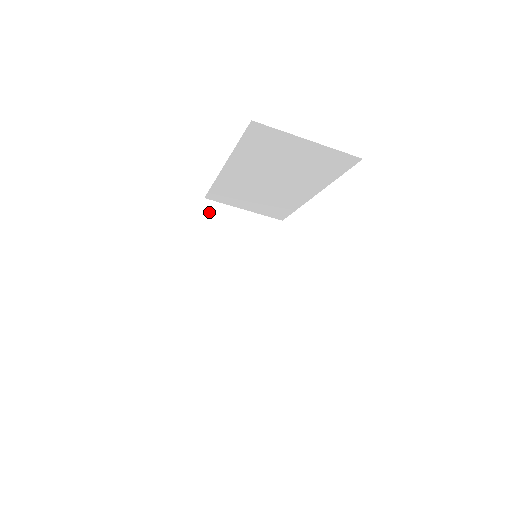
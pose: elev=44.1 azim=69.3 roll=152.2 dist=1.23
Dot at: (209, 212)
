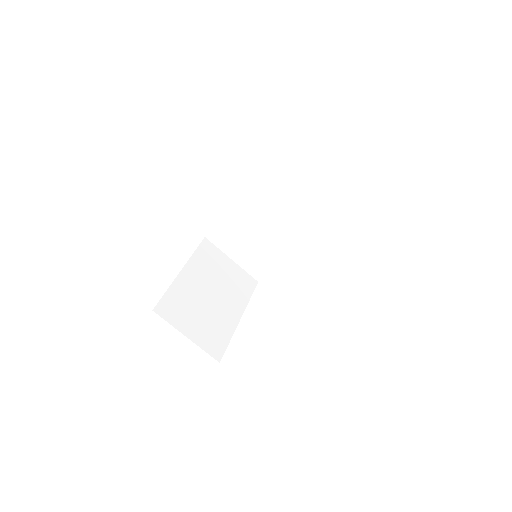
Dot at: (206, 247)
